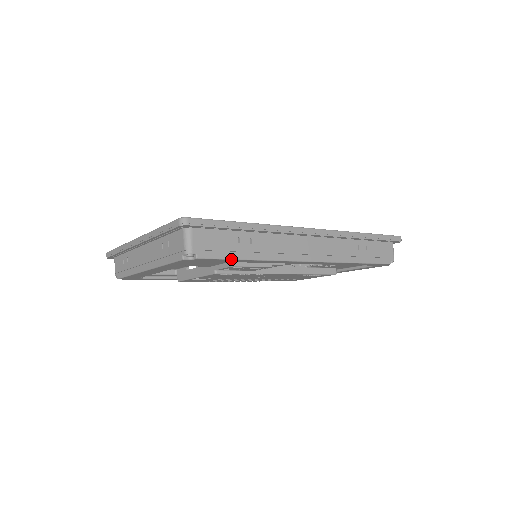
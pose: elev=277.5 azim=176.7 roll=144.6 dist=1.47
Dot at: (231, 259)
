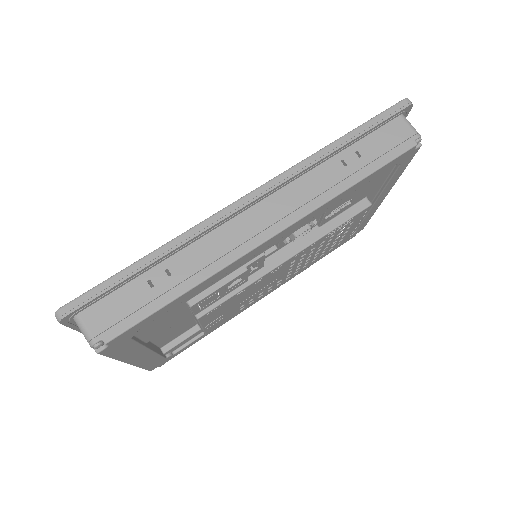
Dot at: (153, 313)
